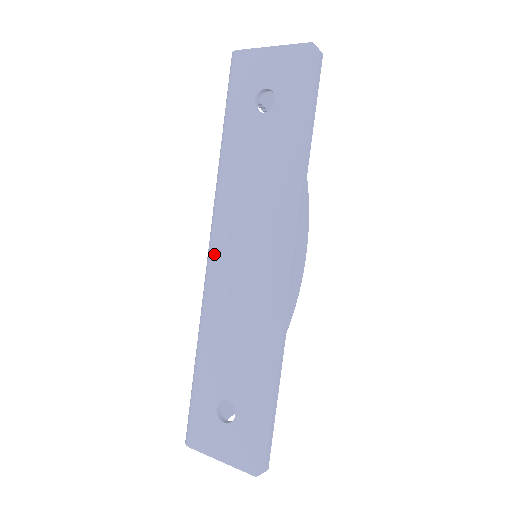
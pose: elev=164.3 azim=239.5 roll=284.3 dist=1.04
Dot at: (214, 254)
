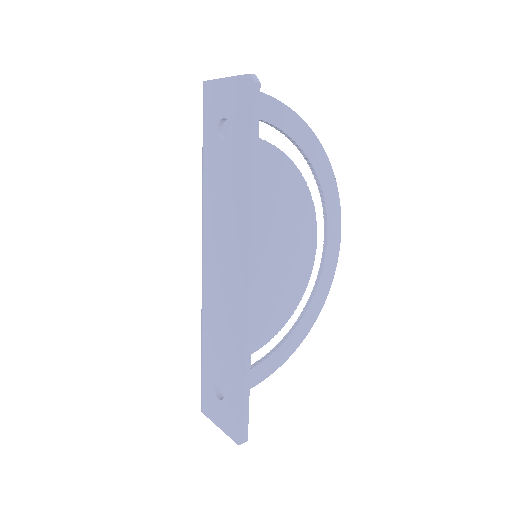
Dot at: (204, 262)
